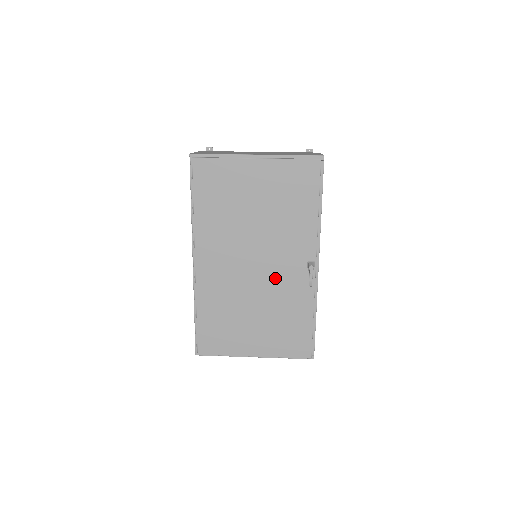
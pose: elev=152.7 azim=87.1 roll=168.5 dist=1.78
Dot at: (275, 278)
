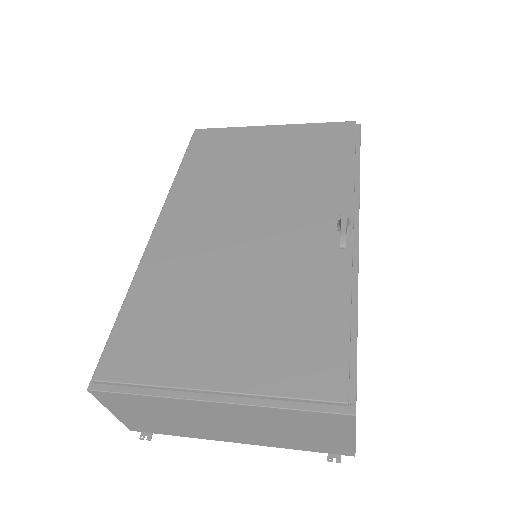
Dot at: (280, 244)
